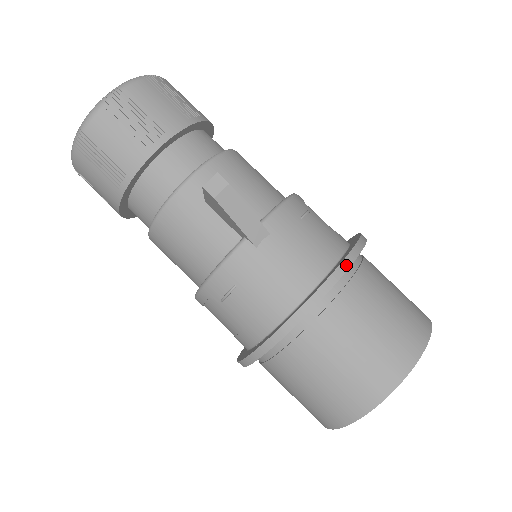
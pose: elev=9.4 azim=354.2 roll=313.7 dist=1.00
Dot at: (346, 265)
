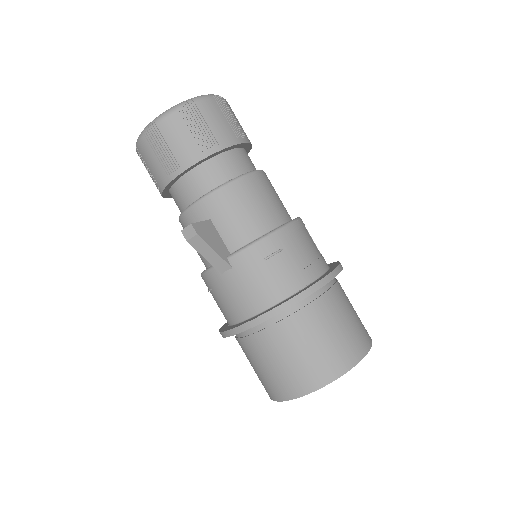
Dot at: (274, 313)
